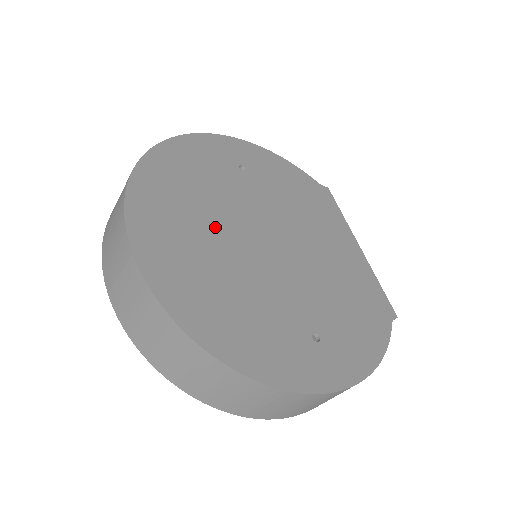
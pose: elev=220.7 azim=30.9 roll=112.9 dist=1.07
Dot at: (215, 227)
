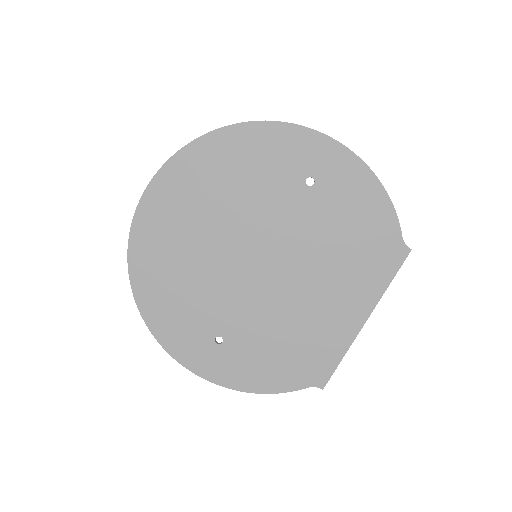
Dot at: (218, 221)
